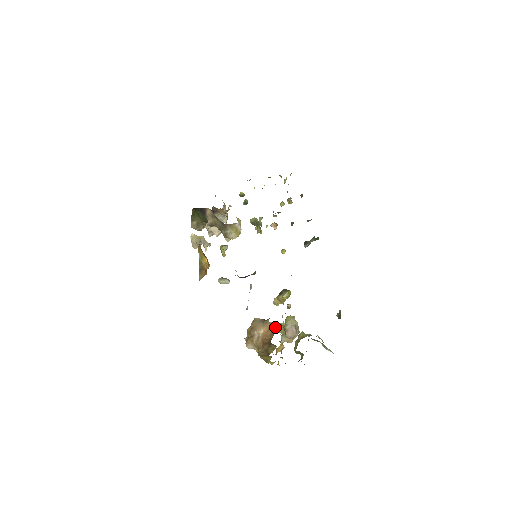
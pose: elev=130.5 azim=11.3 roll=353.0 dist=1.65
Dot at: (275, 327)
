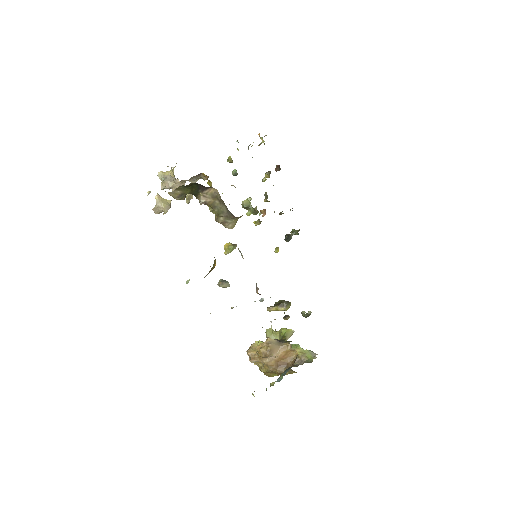
Dot at: (295, 353)
